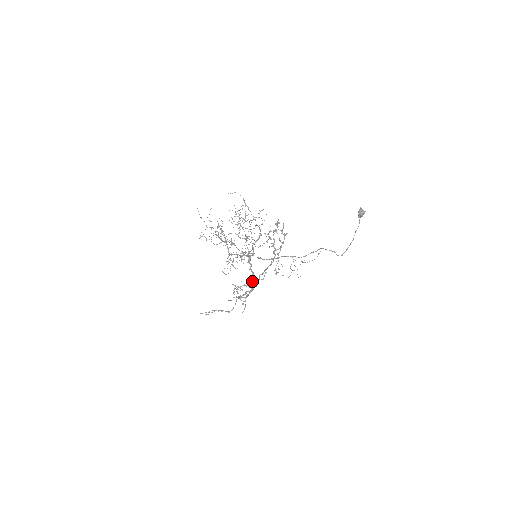
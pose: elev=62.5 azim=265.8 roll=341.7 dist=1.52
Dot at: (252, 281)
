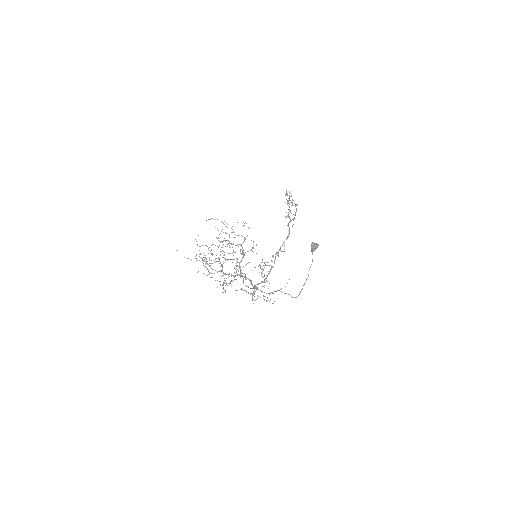
Dot at: (253, 286)
